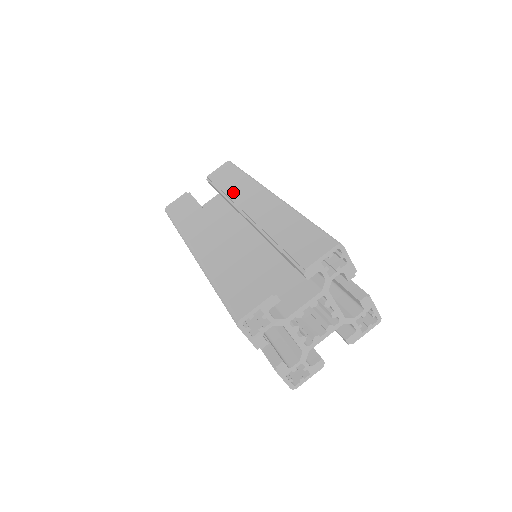
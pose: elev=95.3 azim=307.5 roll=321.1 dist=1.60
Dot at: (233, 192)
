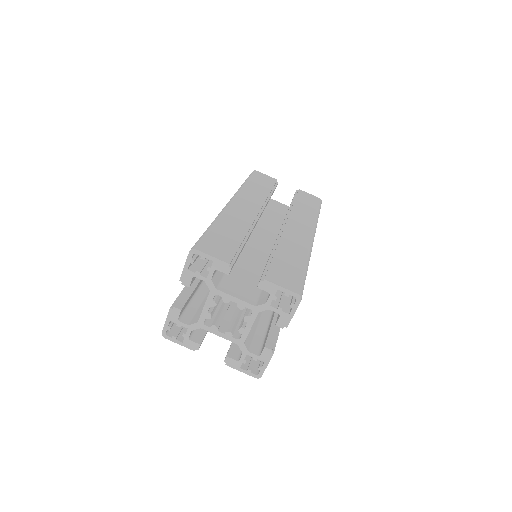
Dot at: occluded
